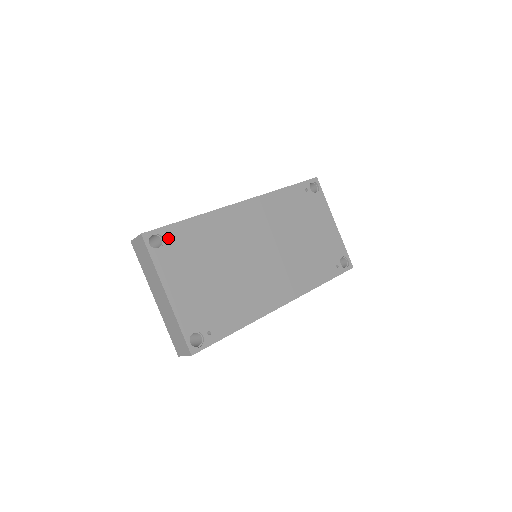
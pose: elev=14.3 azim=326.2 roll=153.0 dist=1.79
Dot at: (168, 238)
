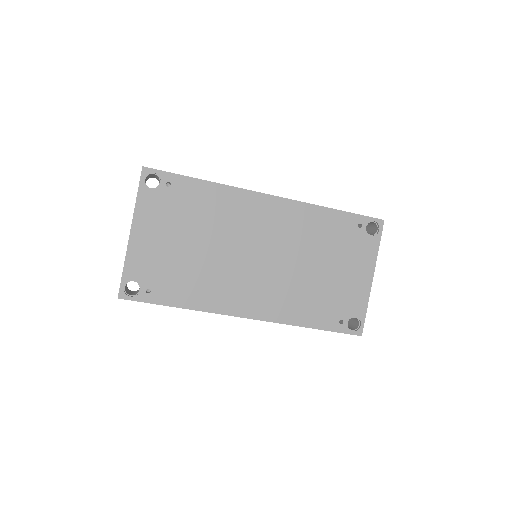
Dot at: occluded
